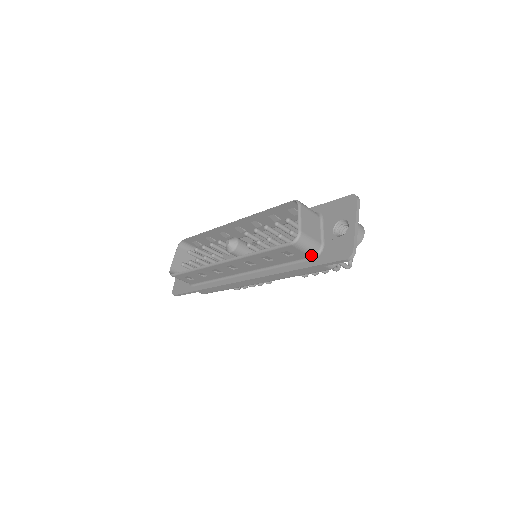
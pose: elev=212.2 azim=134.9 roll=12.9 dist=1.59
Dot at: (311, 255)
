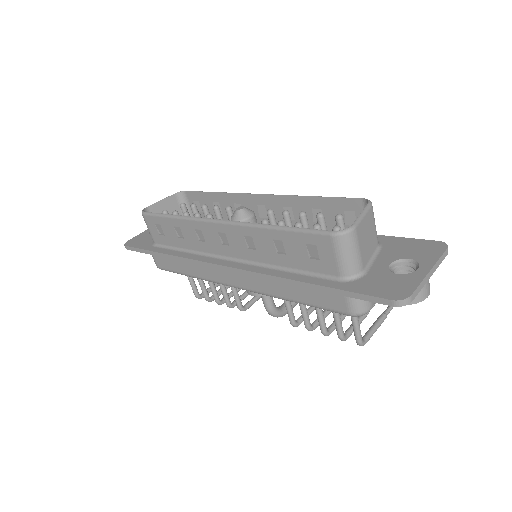
Dot at: (341, 273)
